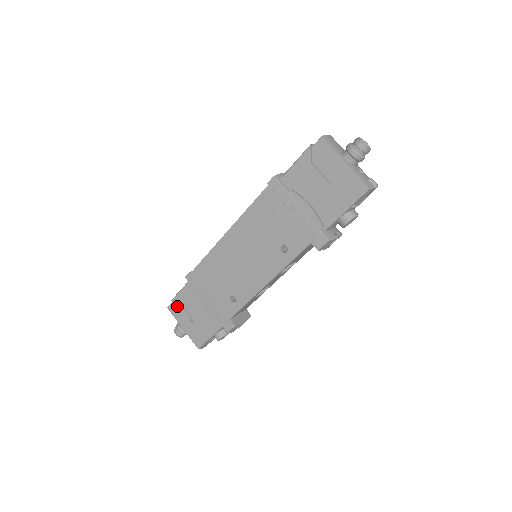
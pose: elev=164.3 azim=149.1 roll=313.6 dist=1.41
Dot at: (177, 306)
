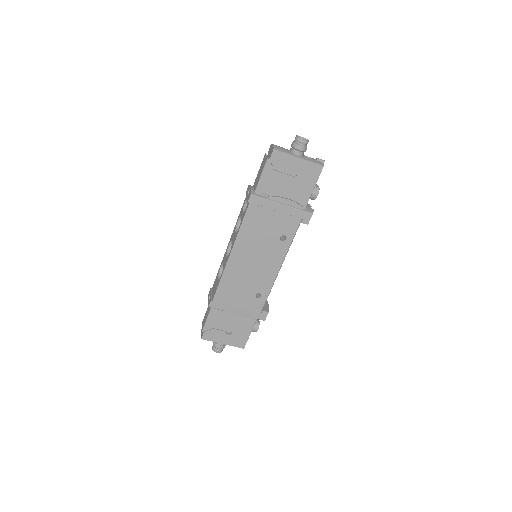
Dot at: (210, 332)
